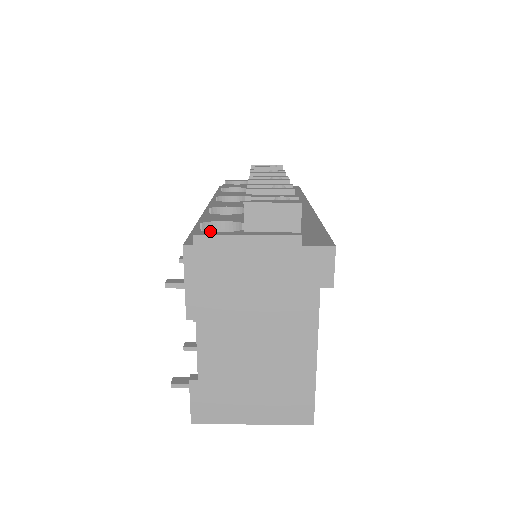
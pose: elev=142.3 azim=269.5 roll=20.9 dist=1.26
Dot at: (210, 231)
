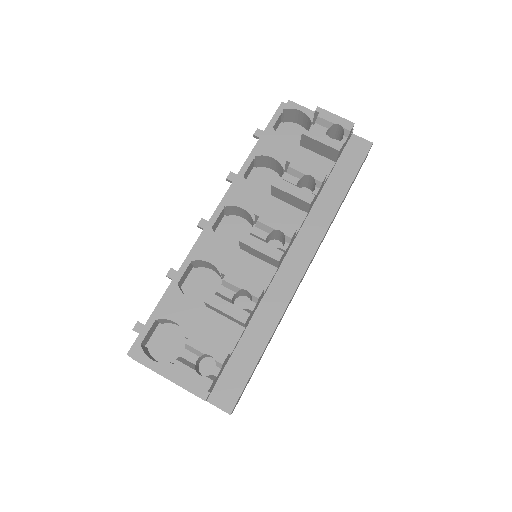
Dot at: (166, 320)
